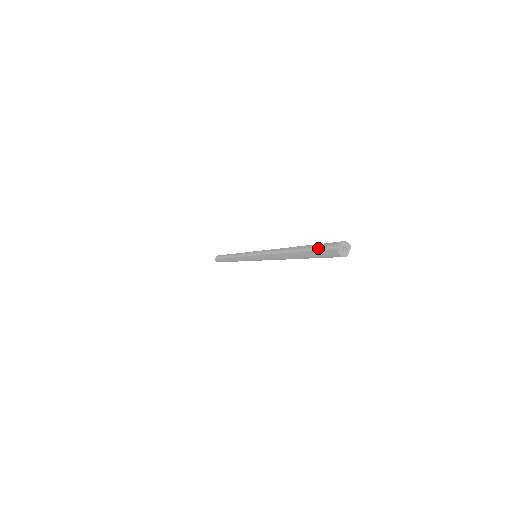
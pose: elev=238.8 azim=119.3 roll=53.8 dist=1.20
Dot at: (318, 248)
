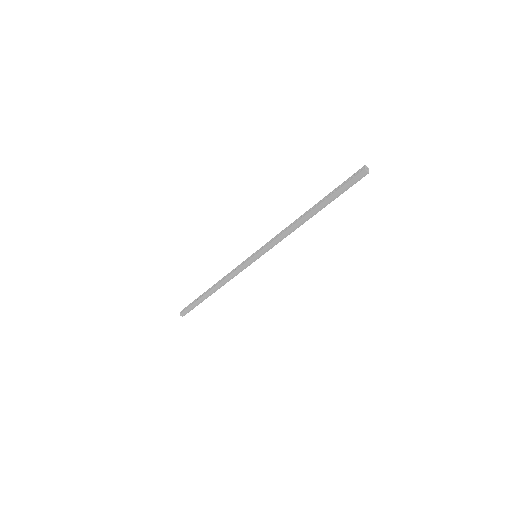
Dot at: (343, 184)
